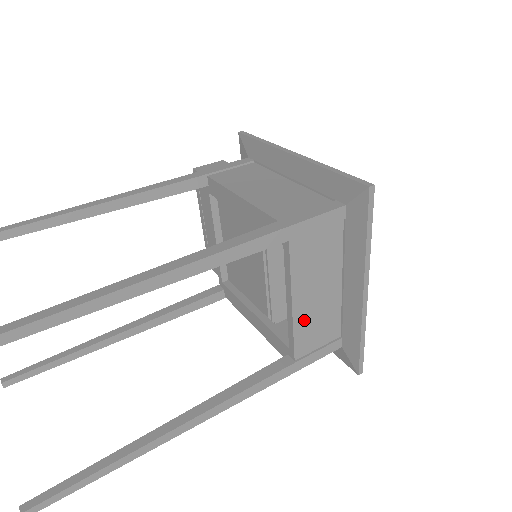
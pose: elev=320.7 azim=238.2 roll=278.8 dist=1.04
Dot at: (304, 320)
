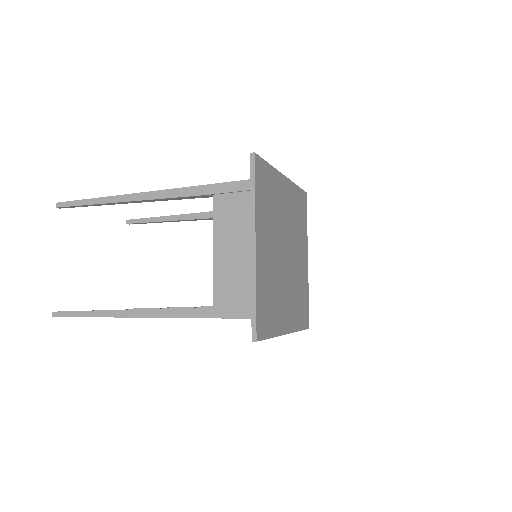
Dot at: (222, 269)
